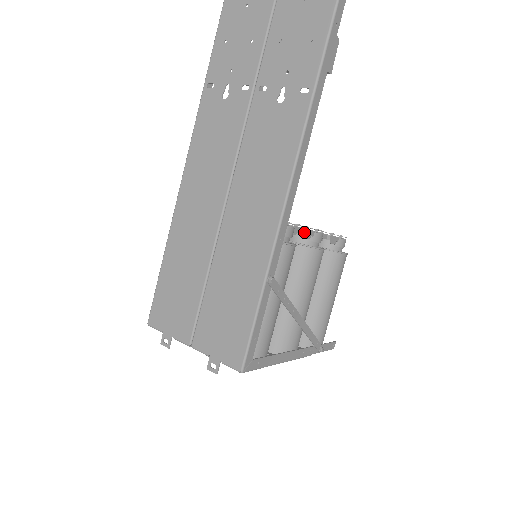
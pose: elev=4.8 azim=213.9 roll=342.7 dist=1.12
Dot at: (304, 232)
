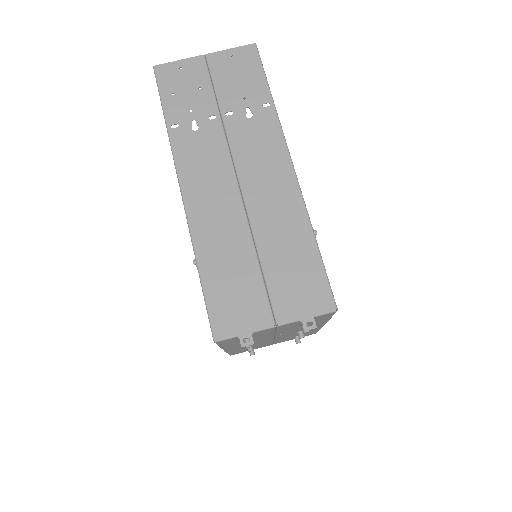
Dot at: occluded
